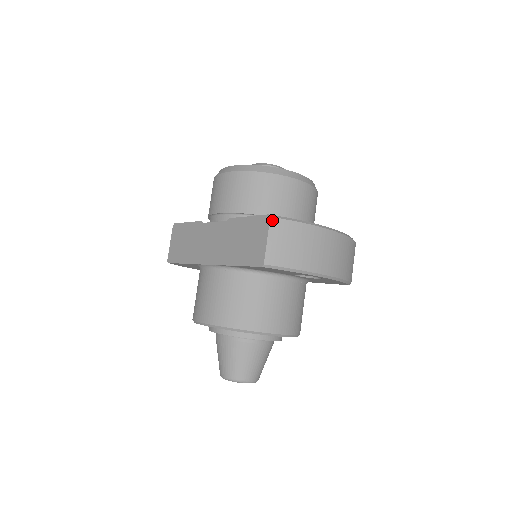
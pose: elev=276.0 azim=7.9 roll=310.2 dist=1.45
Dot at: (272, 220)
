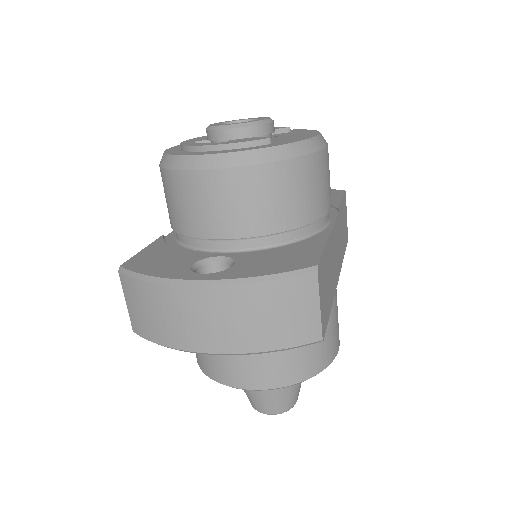
Dot at: (120, 276)
